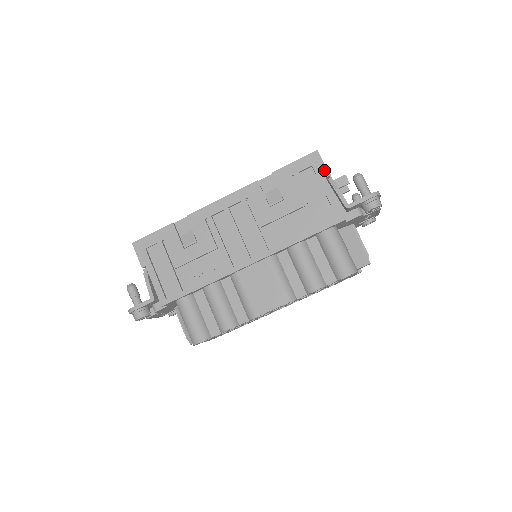
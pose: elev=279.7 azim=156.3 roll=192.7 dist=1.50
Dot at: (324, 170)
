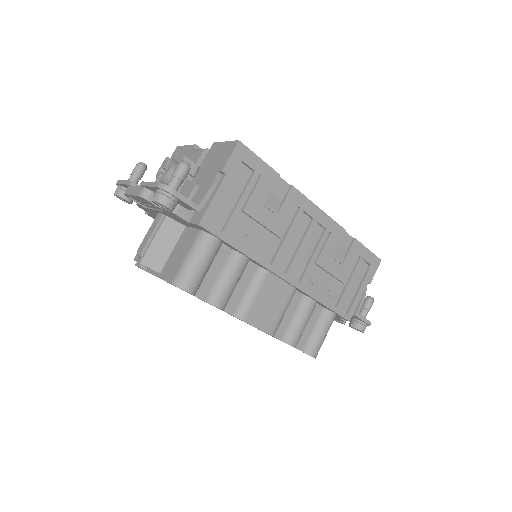
Dot at: (372, 277)
